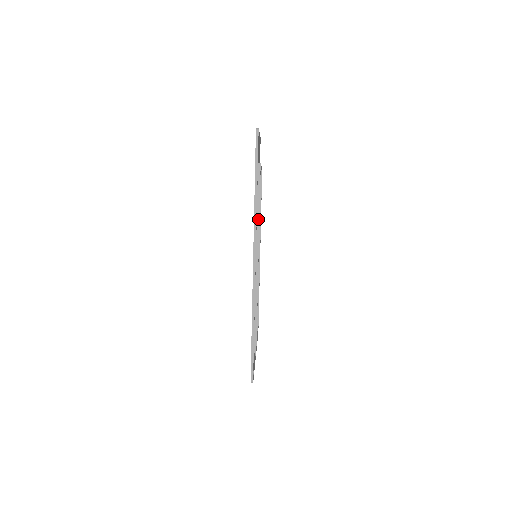
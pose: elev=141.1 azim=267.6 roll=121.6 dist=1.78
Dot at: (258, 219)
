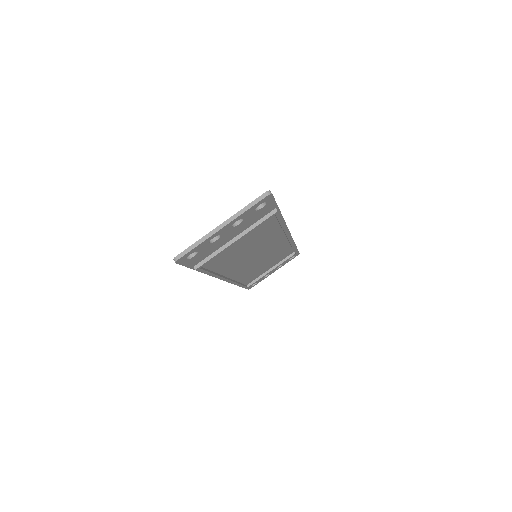
Dot at: (214, 276)
